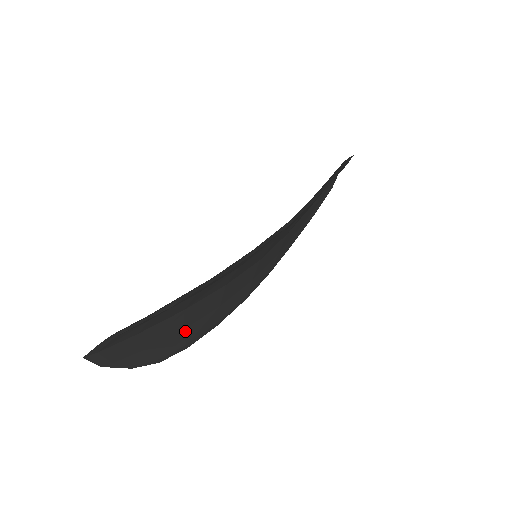
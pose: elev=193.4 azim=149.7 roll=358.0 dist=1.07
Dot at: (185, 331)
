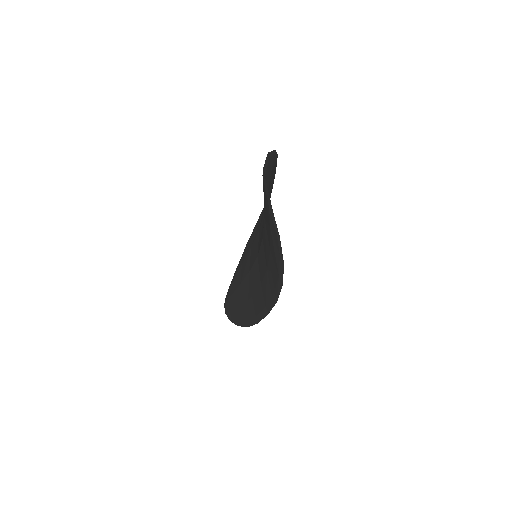
Dot at: occluded
